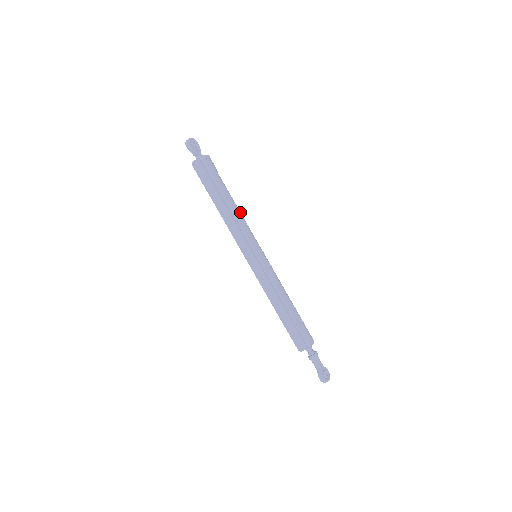
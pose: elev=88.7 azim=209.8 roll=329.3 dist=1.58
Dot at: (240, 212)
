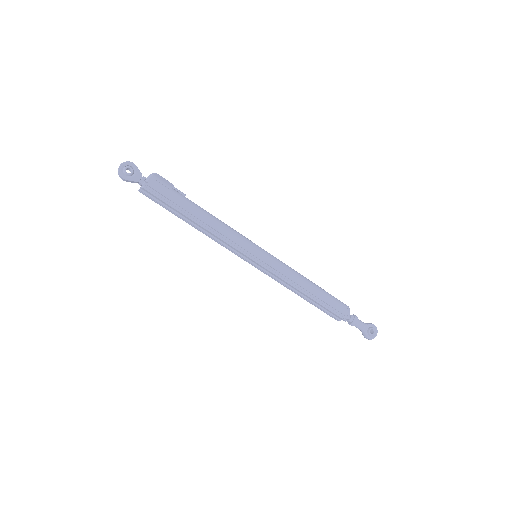
Dot at: (217, 222)
